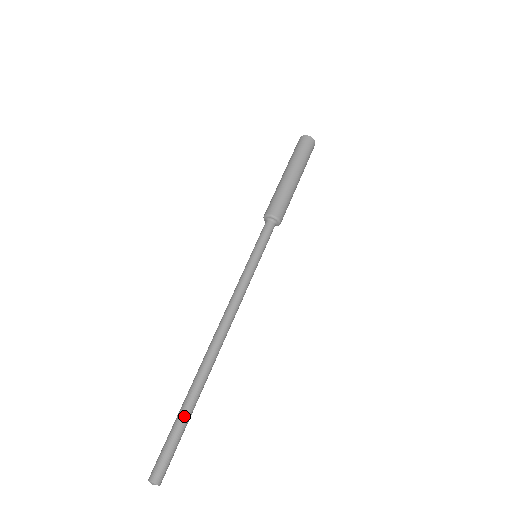
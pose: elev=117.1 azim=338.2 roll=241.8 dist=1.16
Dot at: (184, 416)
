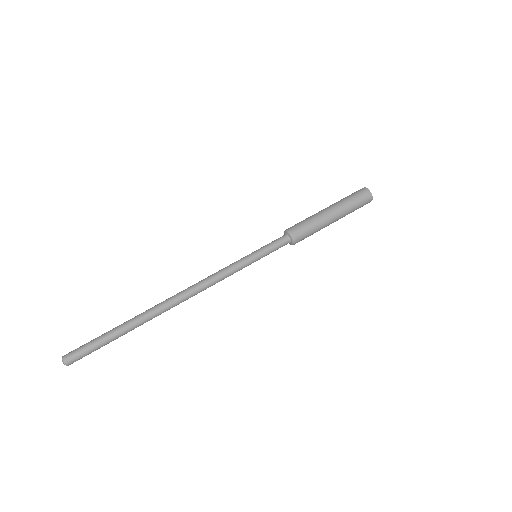
Dot at: (115, 329)
